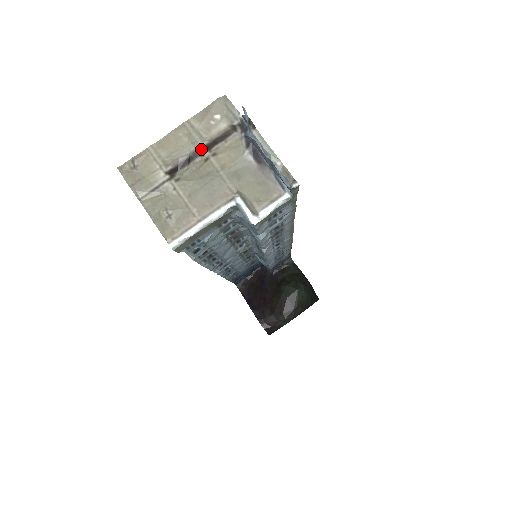
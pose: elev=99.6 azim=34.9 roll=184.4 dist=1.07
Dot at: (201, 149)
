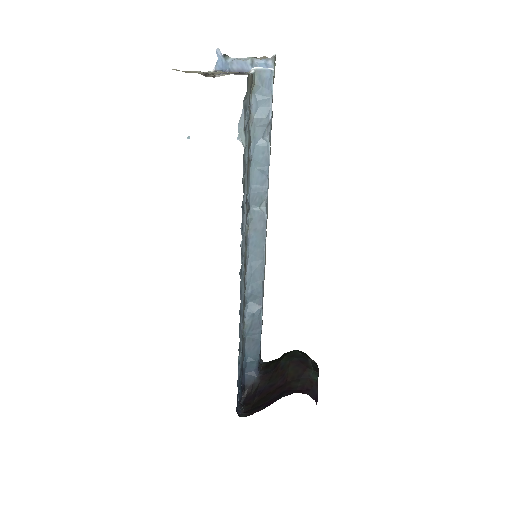
Dot at: (207, 73)
